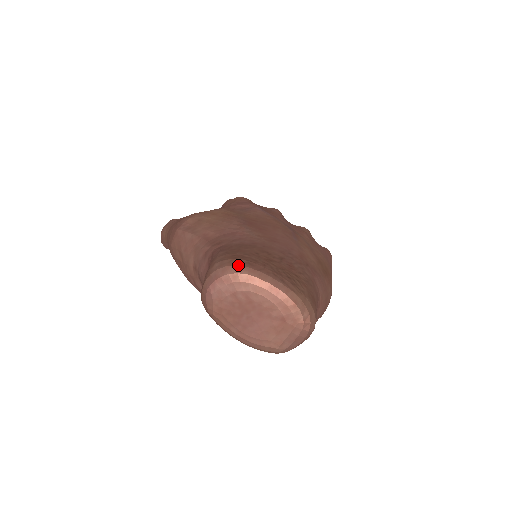
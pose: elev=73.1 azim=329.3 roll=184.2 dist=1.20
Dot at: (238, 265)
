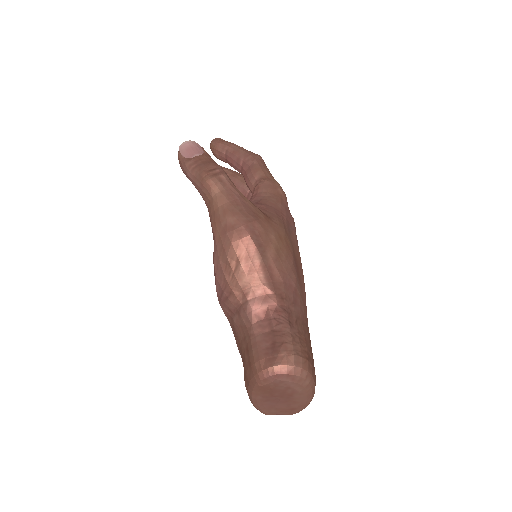
Dot at: (309, 371)
